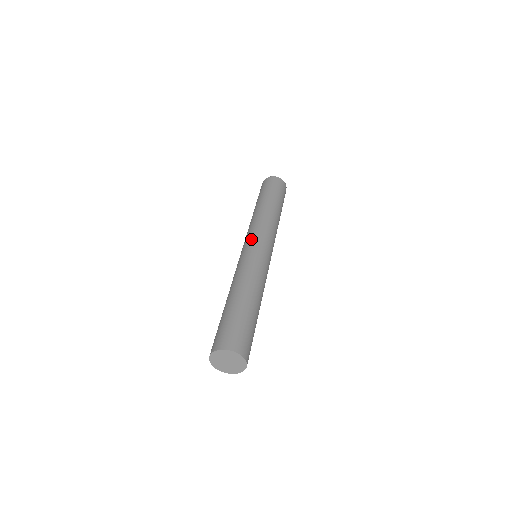
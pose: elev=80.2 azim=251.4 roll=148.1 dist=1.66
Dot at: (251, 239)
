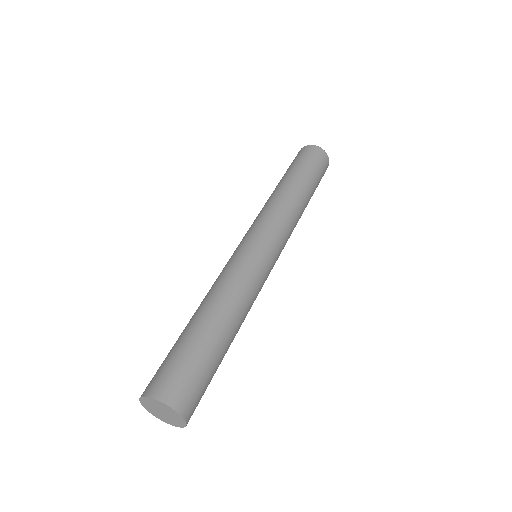
Dot at: (253, 233)
